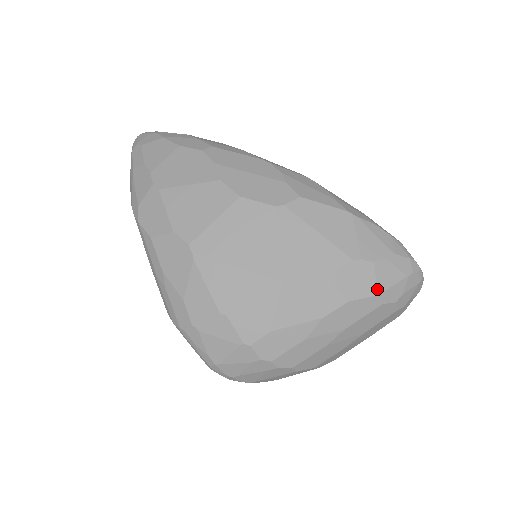
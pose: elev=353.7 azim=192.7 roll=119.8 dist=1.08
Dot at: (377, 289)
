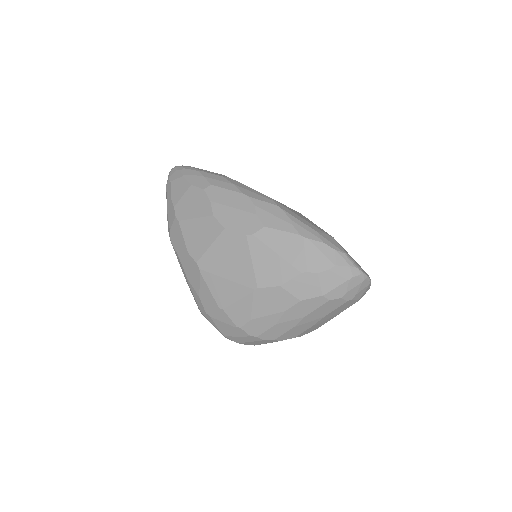
Dot at: (322, 291)
